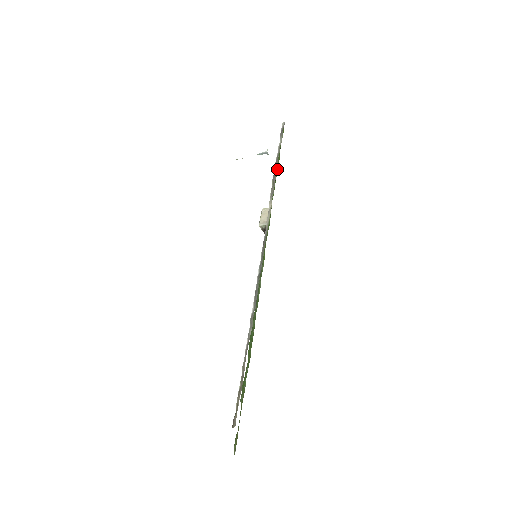
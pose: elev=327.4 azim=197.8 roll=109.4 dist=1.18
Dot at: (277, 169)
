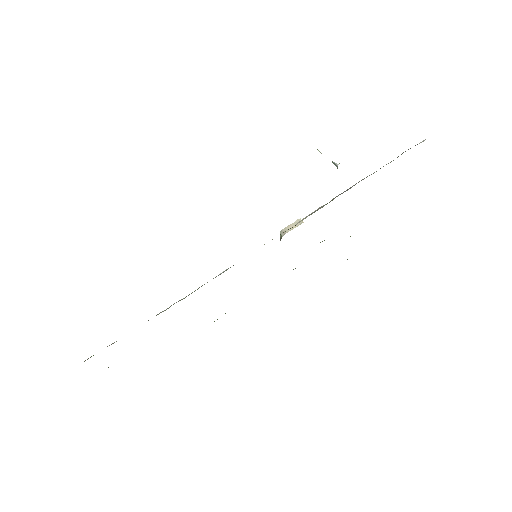
Dot at: occluded
